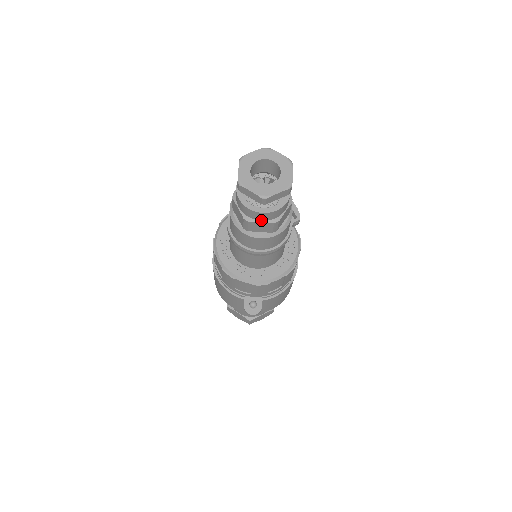
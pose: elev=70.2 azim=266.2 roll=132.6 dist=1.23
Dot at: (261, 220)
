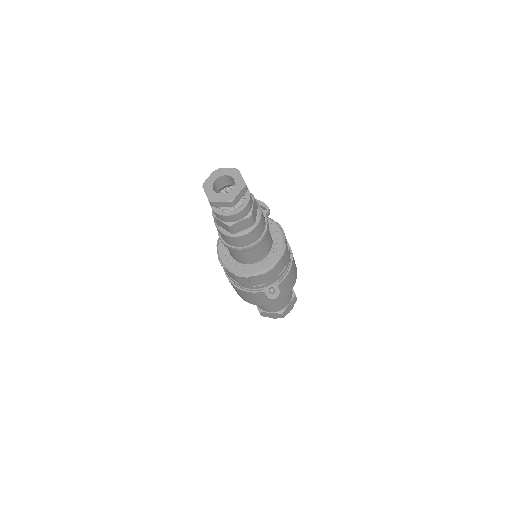
Dot at: (239, 220)
